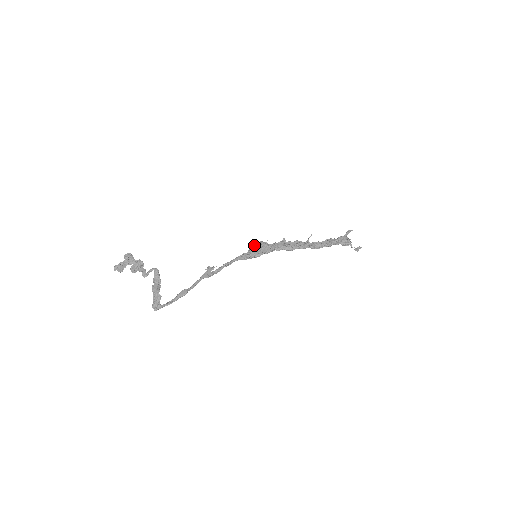
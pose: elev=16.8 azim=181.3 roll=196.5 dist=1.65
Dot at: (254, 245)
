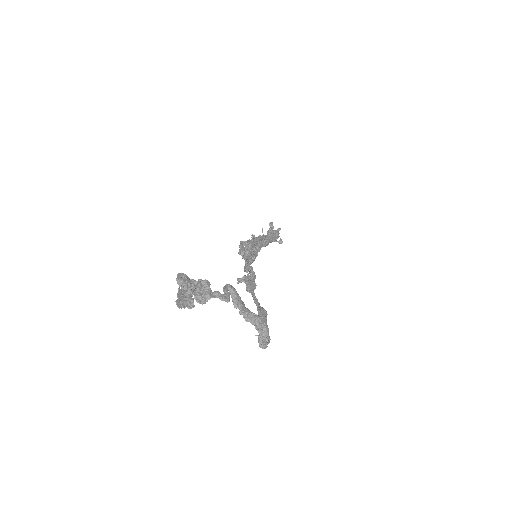
Dot at: (240, 246)
